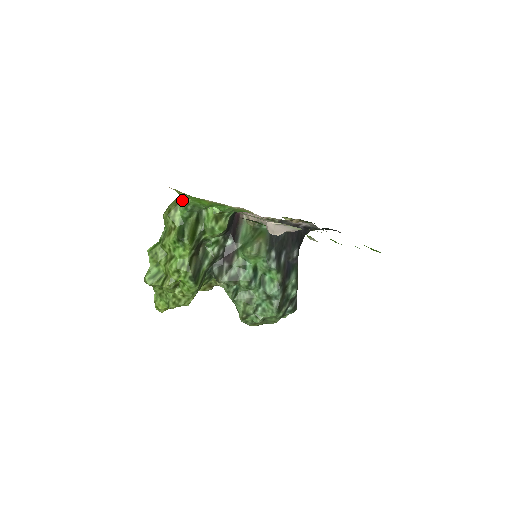
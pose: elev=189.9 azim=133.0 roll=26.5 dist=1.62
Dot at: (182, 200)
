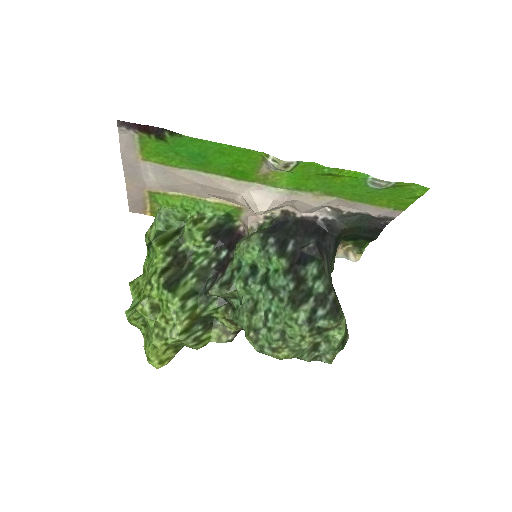
Dot at: (156, 214)
